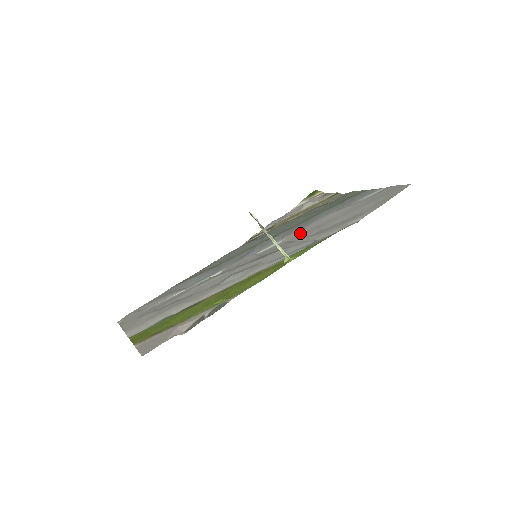
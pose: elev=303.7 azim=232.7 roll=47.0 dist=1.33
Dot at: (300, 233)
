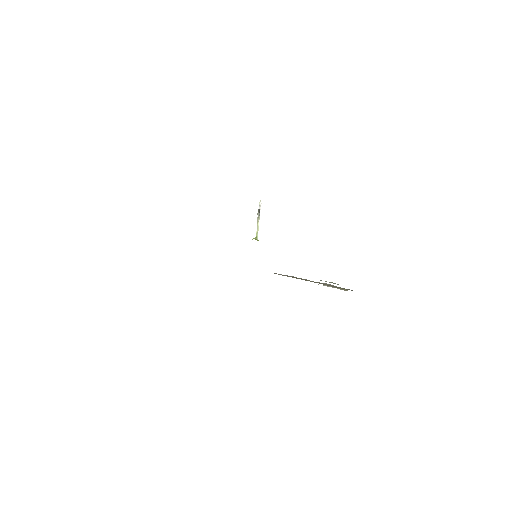
Dot at: occluded
